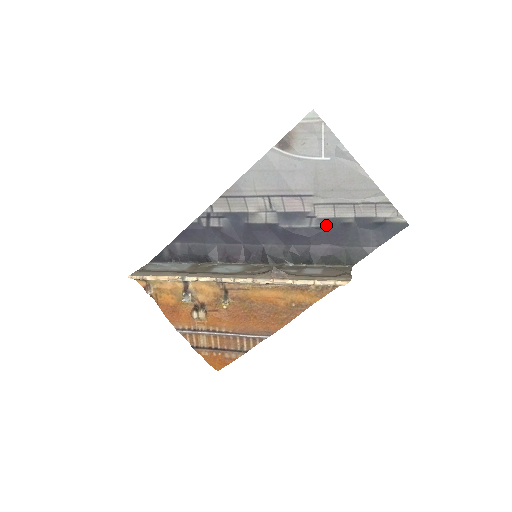
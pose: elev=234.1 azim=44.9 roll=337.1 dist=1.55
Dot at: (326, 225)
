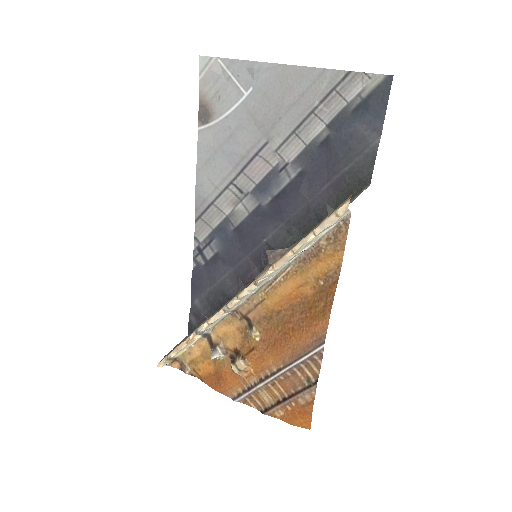
Dot at: (305, 163)
